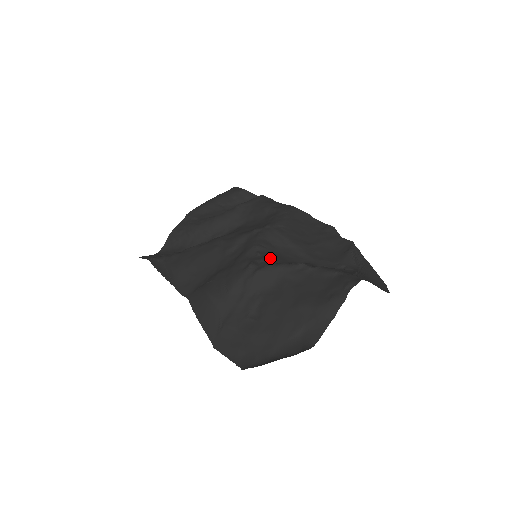
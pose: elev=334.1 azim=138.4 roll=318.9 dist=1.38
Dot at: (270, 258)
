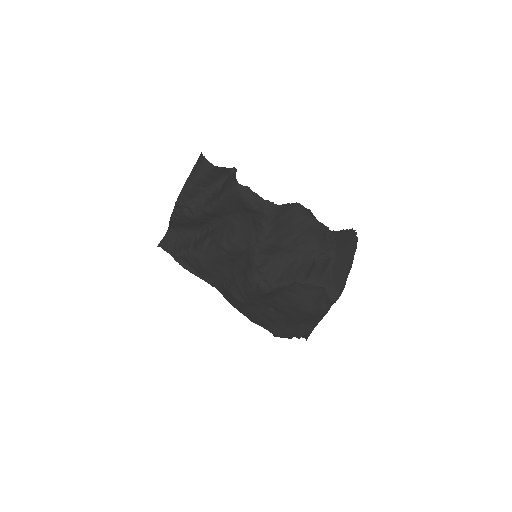
Dot at: (271, 276)
